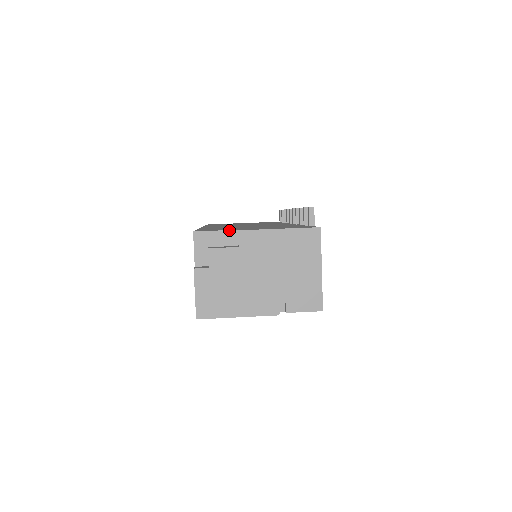
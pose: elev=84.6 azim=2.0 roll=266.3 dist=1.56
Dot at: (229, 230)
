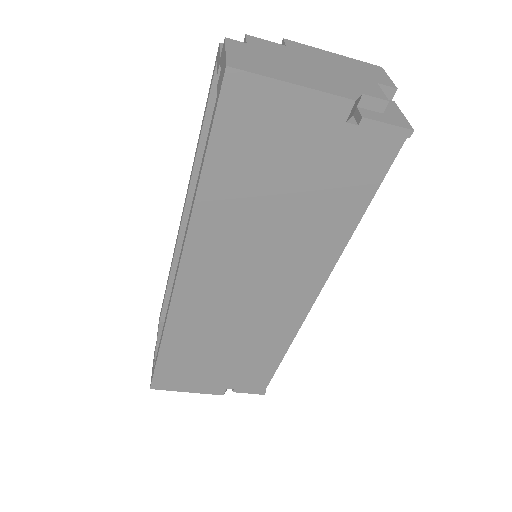
Dot at: occluded
